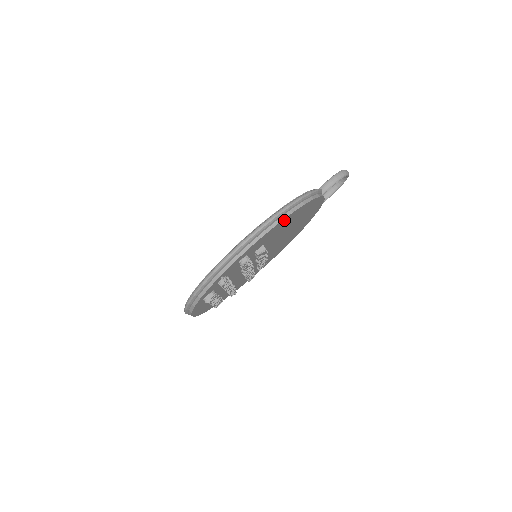
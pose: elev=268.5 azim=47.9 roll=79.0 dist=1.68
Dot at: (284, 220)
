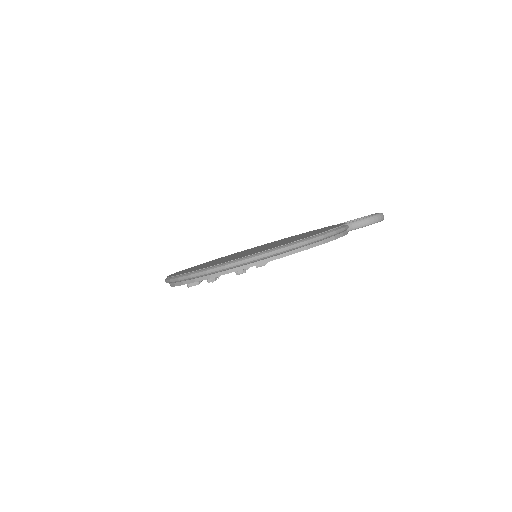
Dot at: occluded
